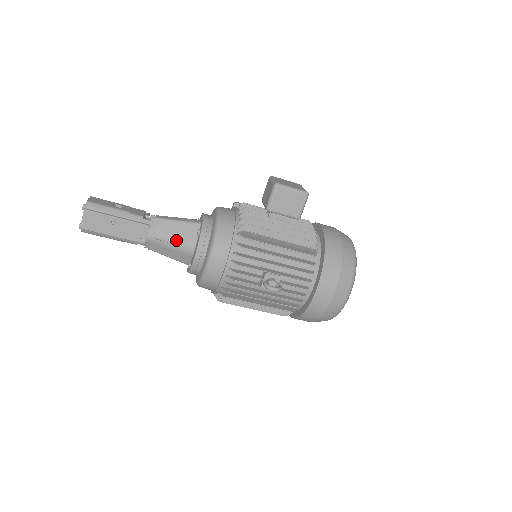
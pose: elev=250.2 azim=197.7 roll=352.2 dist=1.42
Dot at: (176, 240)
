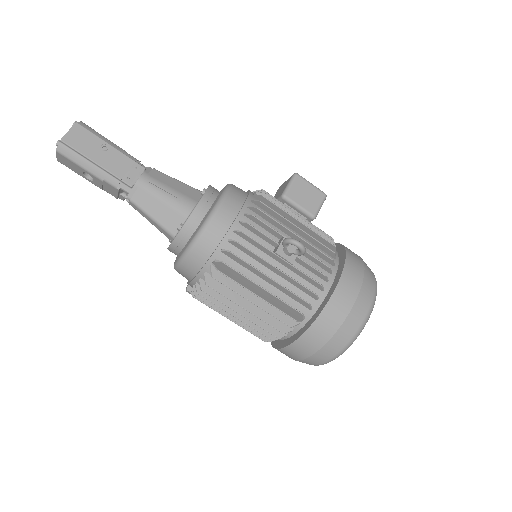
Dot at: (173, 193)
